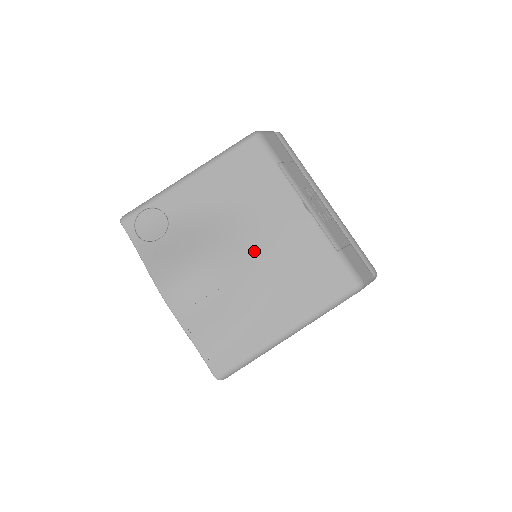
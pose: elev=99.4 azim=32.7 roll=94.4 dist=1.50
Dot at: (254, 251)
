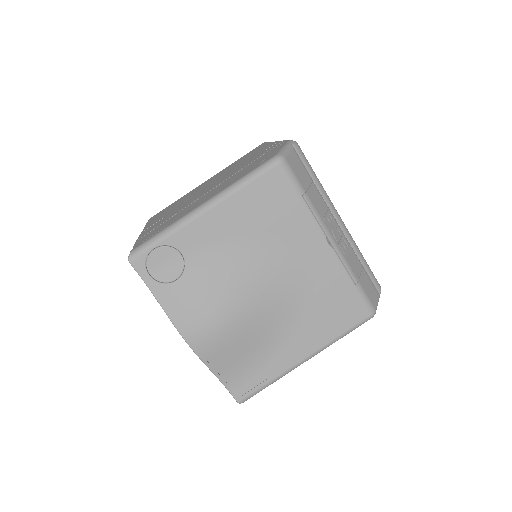
Dot at: (277, 290)
